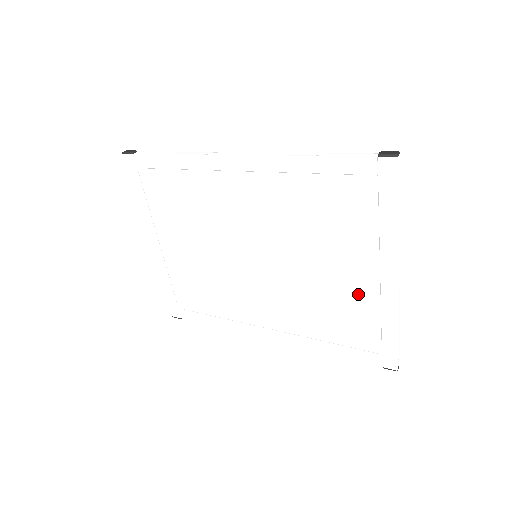
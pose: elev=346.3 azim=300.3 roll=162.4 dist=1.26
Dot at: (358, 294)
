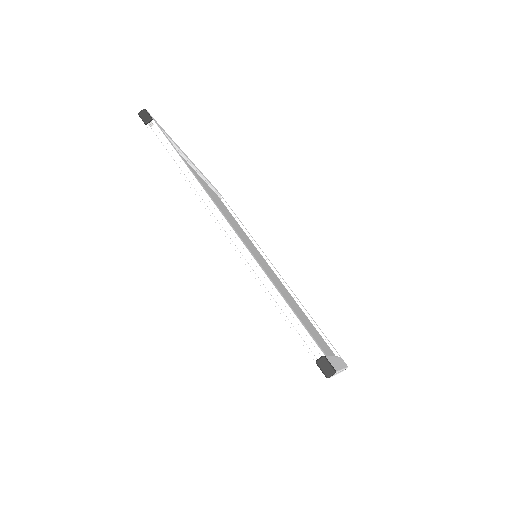
Dot at: occluded
